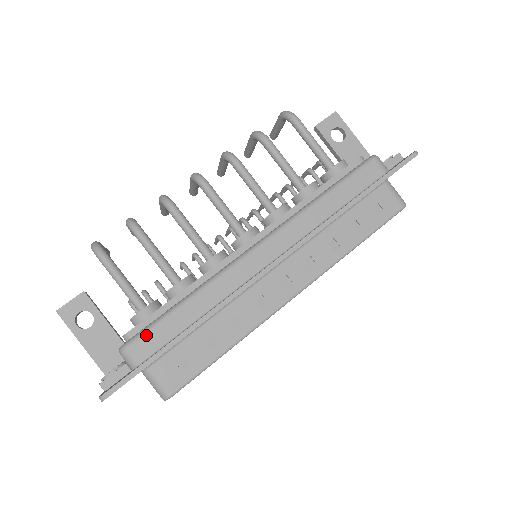
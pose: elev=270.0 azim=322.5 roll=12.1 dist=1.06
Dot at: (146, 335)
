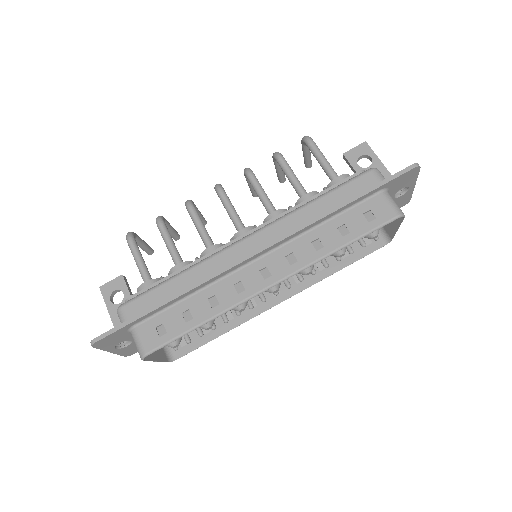
Dot at: (137, 299)
